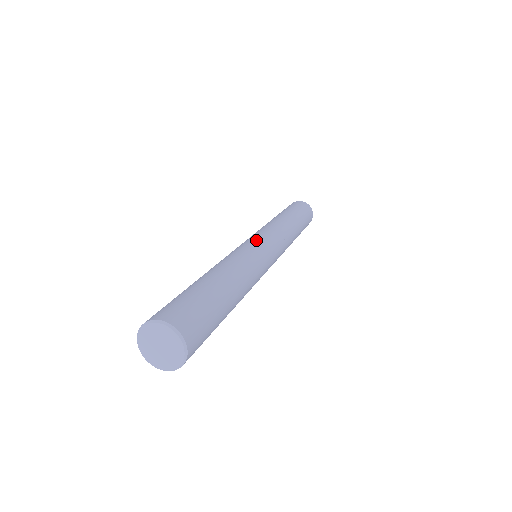
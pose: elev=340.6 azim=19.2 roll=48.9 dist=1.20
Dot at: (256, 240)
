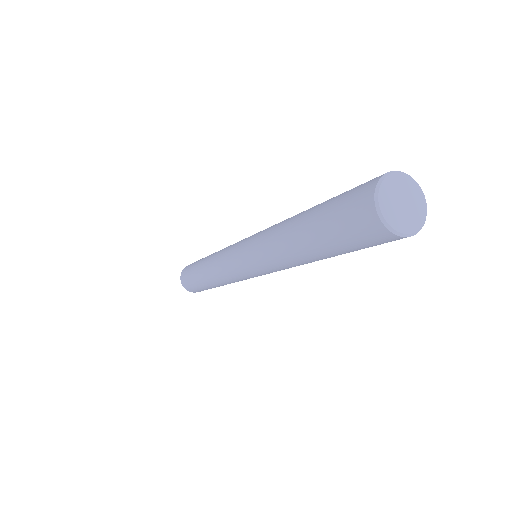
Dot at: occluded
